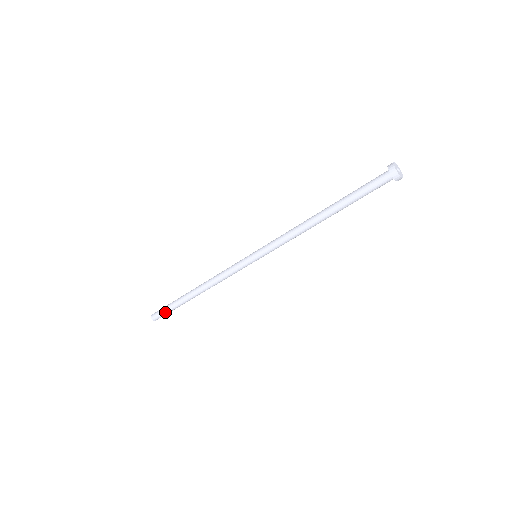
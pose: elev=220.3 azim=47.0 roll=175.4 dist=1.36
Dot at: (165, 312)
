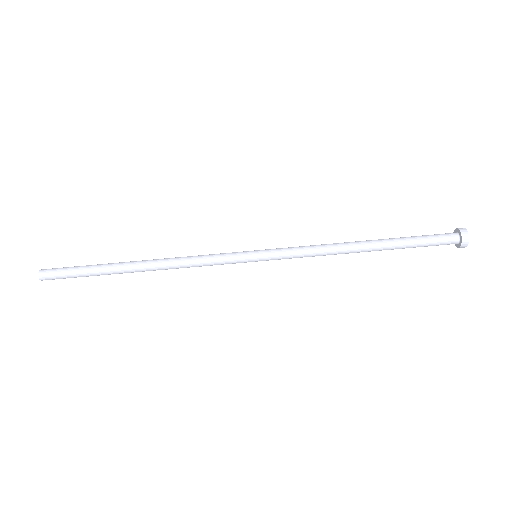
Dot at: (69, 273)
